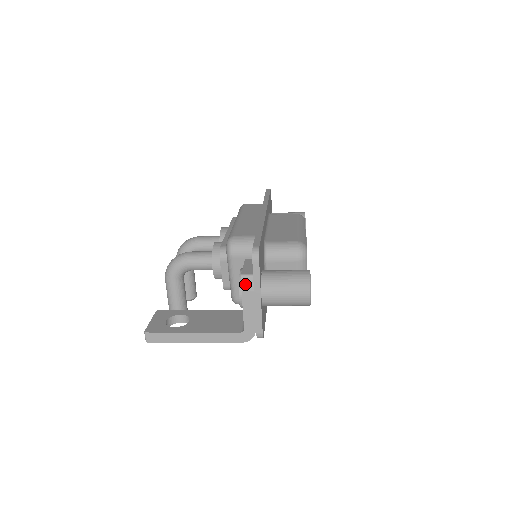
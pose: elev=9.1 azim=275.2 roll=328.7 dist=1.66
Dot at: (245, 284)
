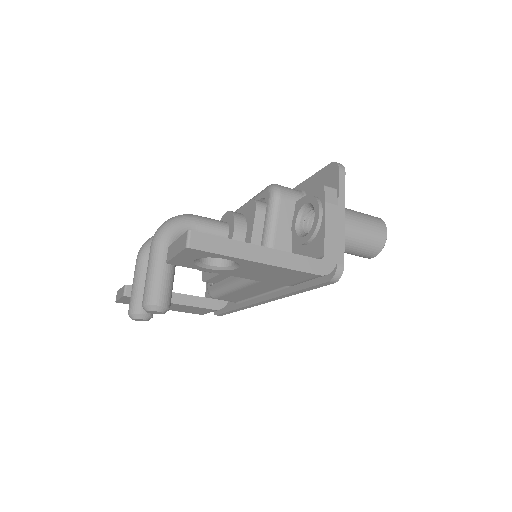
Dot at: (329, 195)
